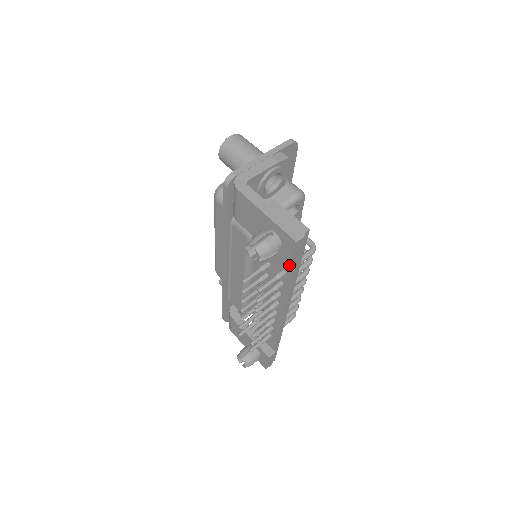
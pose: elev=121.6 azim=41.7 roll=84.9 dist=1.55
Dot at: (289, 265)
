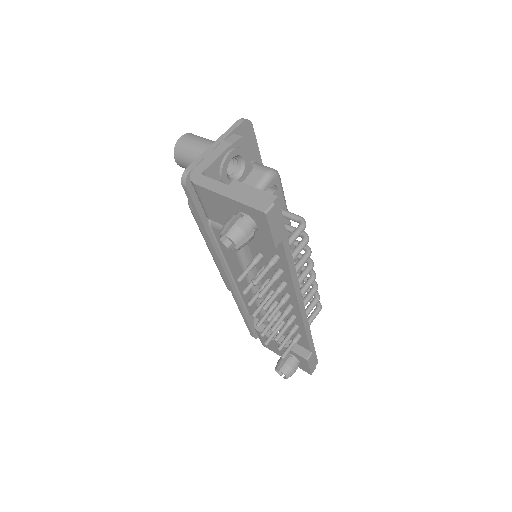
Dot at: (273, 244)
